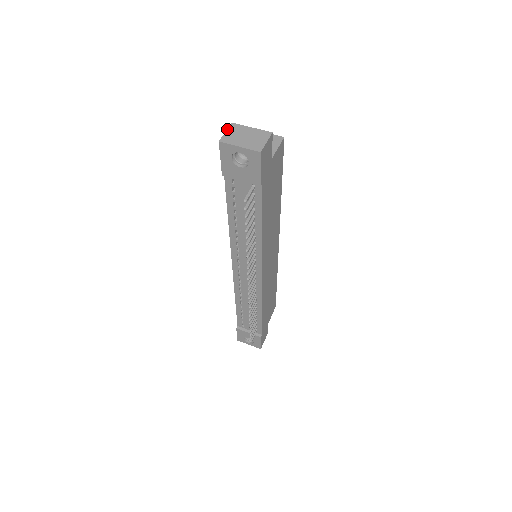
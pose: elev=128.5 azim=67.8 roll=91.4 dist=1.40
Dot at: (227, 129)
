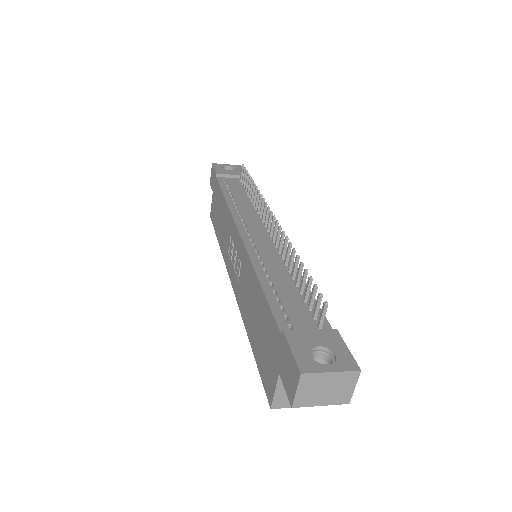
Dot at: occluded
